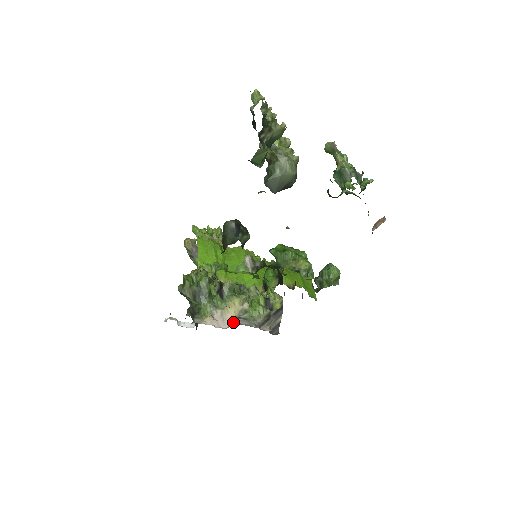
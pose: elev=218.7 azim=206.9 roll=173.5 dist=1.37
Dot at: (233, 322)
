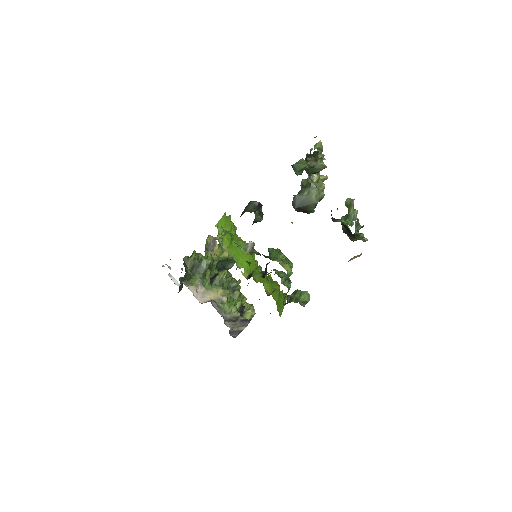
Dot at: (209, 301)
